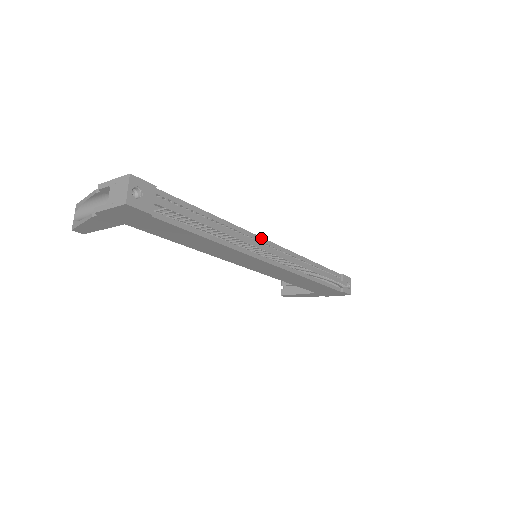
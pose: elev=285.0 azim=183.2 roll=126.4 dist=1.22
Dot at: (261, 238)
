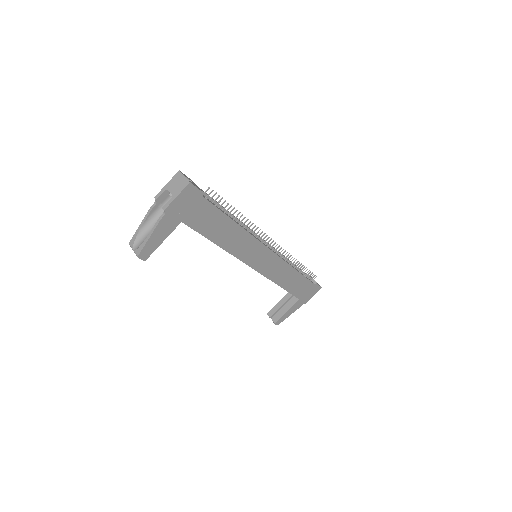
Dot at: occluded
